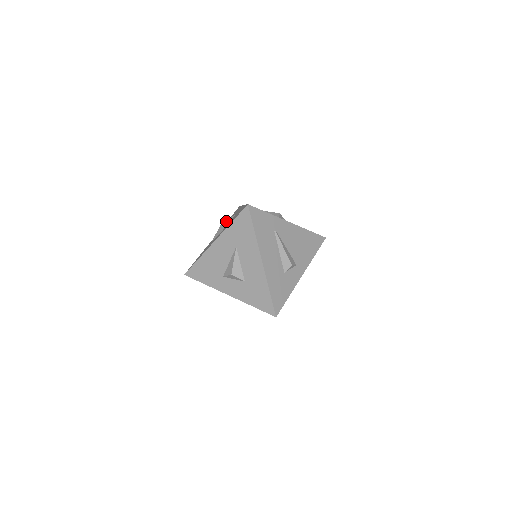
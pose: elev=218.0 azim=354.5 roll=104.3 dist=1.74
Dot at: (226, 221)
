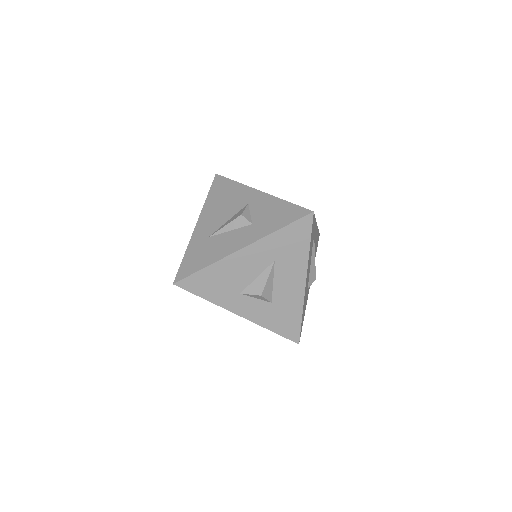
Dot at: (246, 214)
